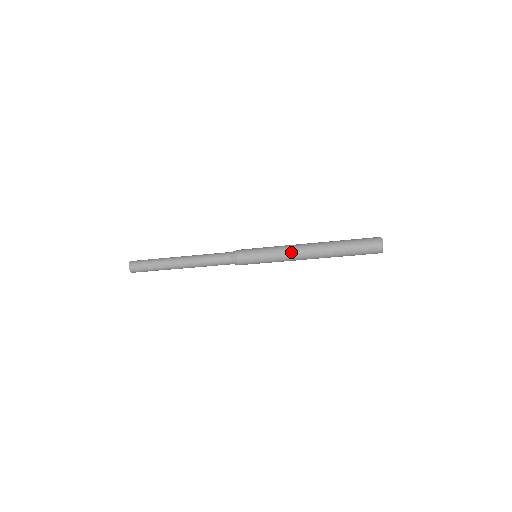
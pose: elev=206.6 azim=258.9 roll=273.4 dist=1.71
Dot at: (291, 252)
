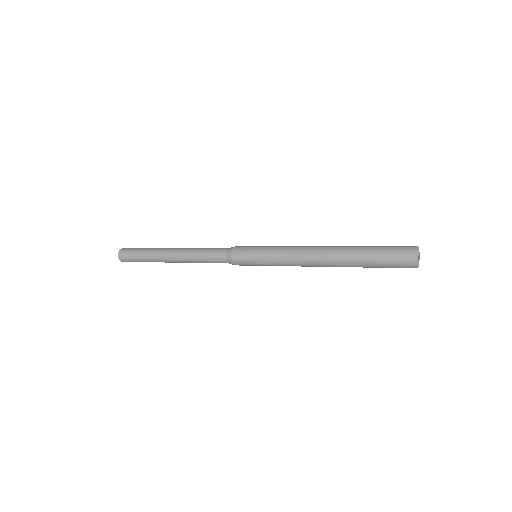
Dot at: (296, 257)
